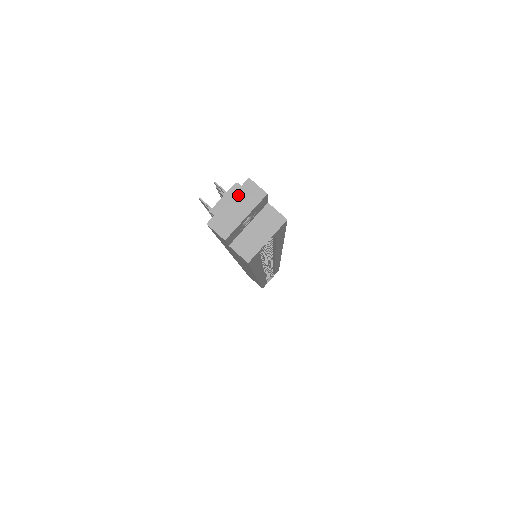
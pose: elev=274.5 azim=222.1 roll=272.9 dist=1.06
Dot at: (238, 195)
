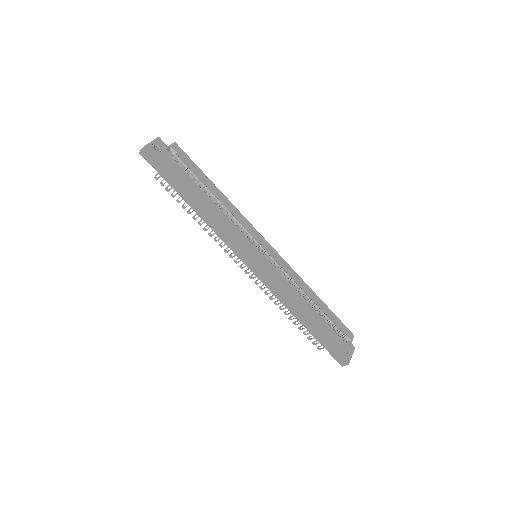
Dot at: occluded
